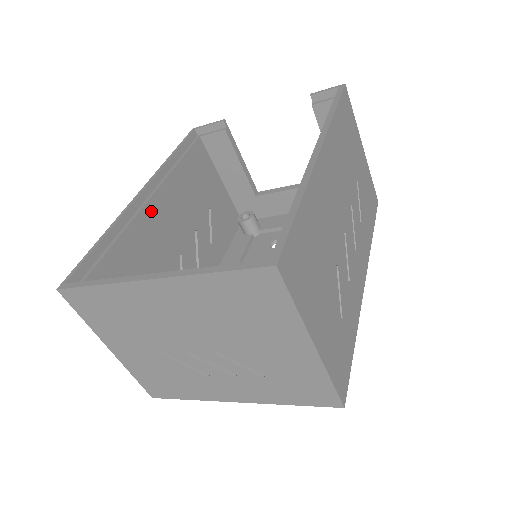
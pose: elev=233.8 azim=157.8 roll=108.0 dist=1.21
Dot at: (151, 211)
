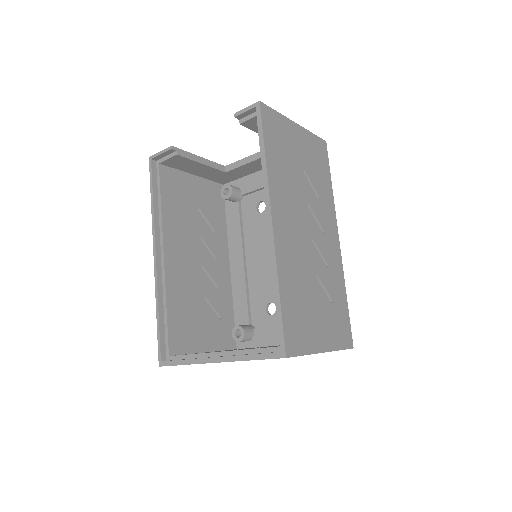
Dot at: (170, 265)
